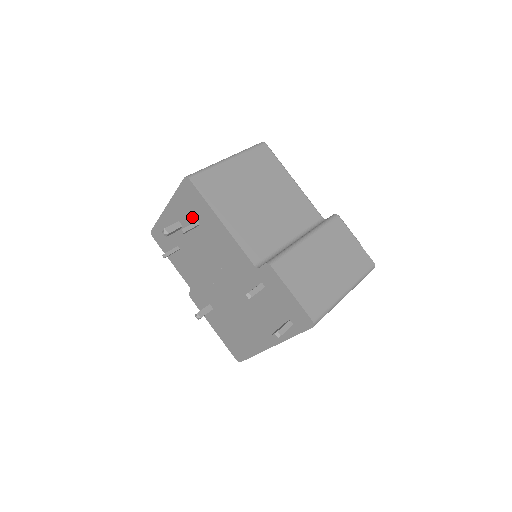
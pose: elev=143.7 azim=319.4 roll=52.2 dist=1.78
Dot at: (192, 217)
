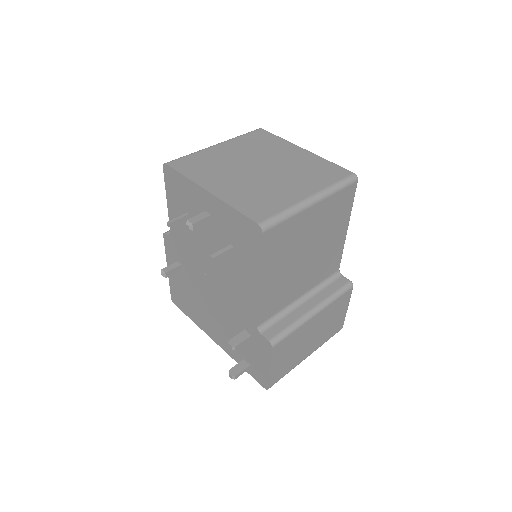
Dot at: (231, 238)
